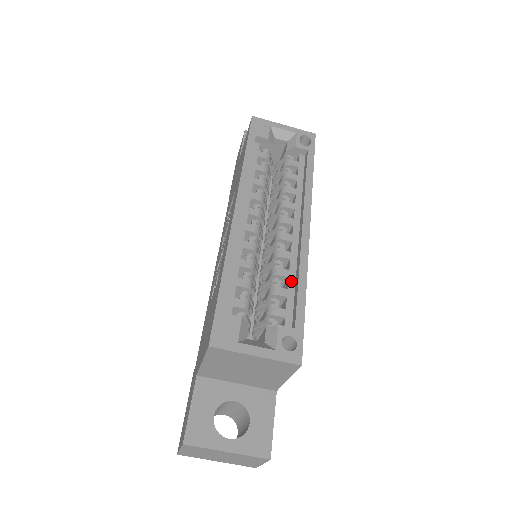
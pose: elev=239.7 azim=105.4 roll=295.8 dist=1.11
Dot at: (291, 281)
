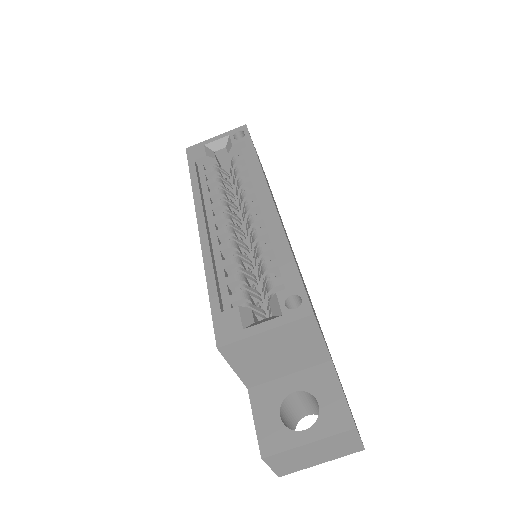
Dot at: (276, 250)
